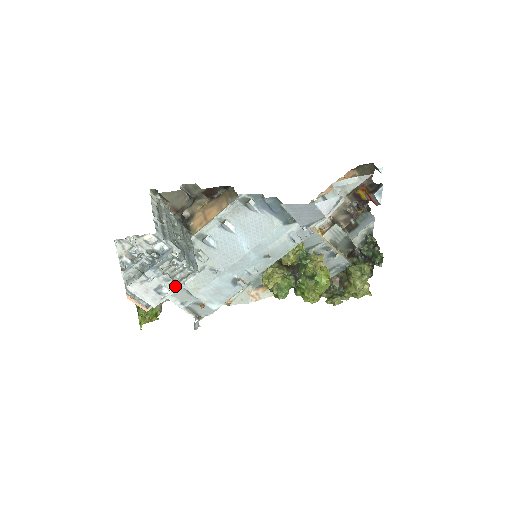
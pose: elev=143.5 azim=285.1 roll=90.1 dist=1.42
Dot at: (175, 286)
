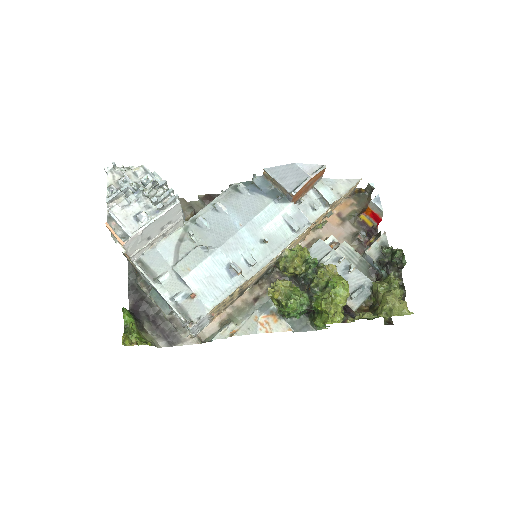
Dot at: (155, 215)
